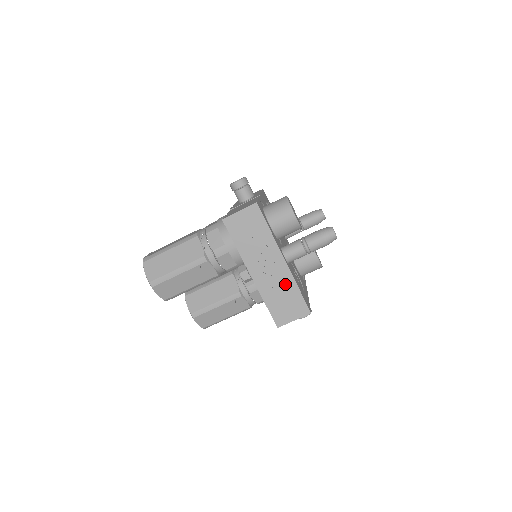
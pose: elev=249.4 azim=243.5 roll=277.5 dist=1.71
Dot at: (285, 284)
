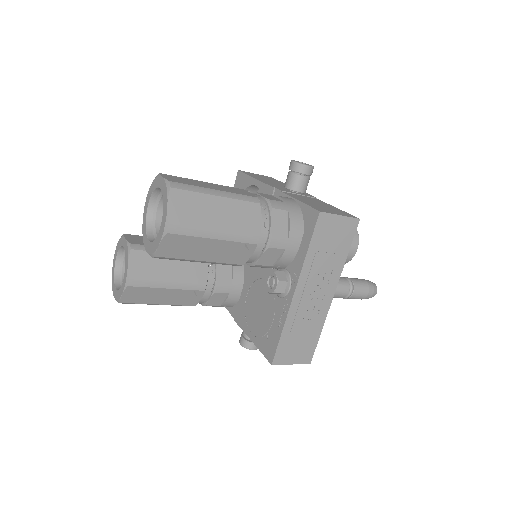
Dot at: (315, 321)
